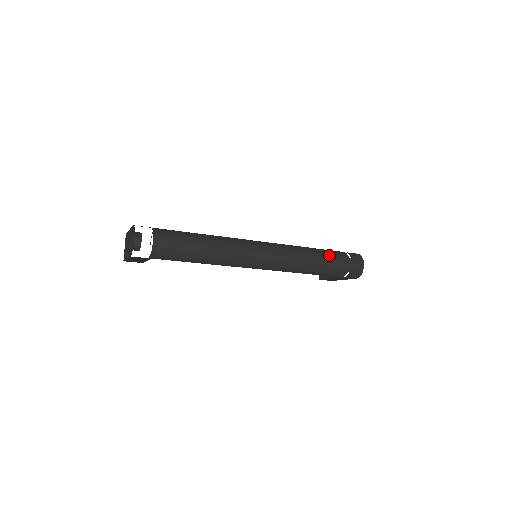
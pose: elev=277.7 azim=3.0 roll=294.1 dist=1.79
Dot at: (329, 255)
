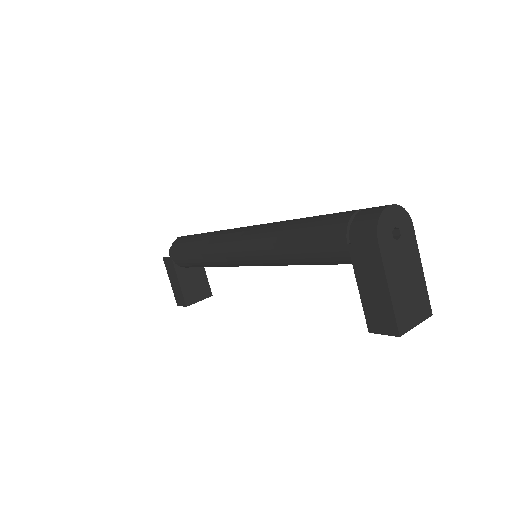
Dot at: occluded
